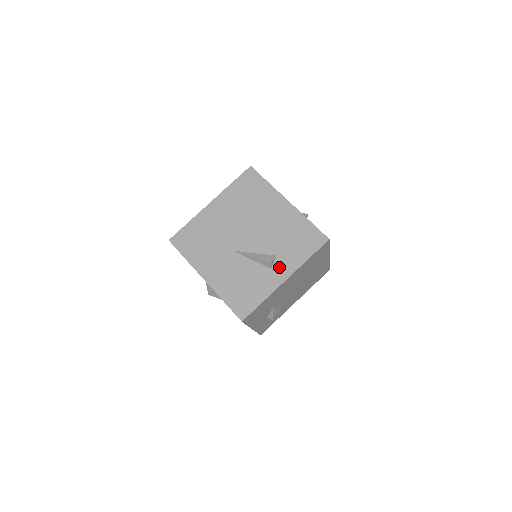
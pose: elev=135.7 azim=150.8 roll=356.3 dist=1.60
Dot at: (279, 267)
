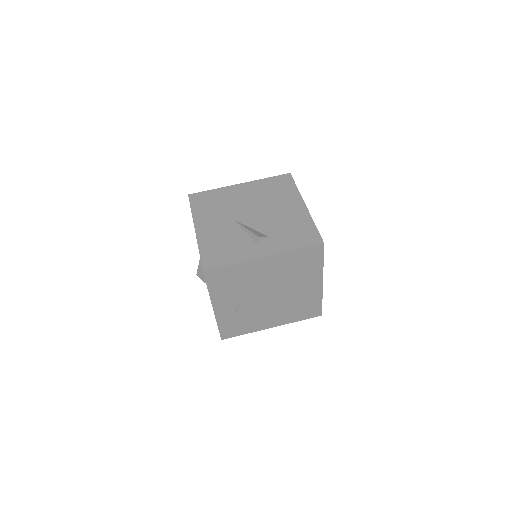
Dot at: (265, 245)
